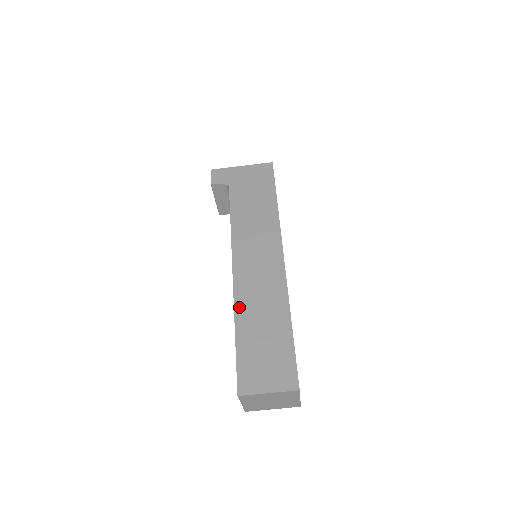
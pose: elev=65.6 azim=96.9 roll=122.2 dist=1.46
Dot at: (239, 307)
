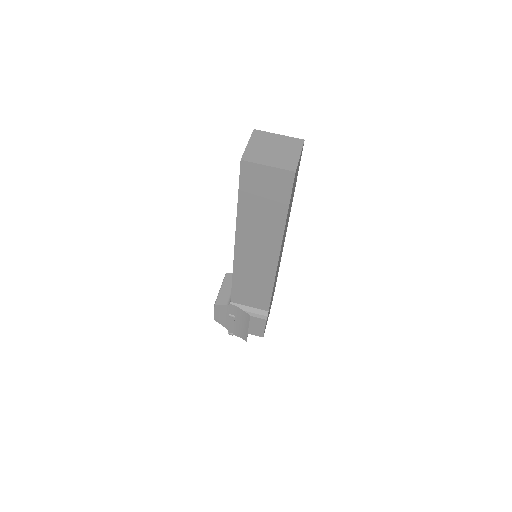
Dot at: occluded
